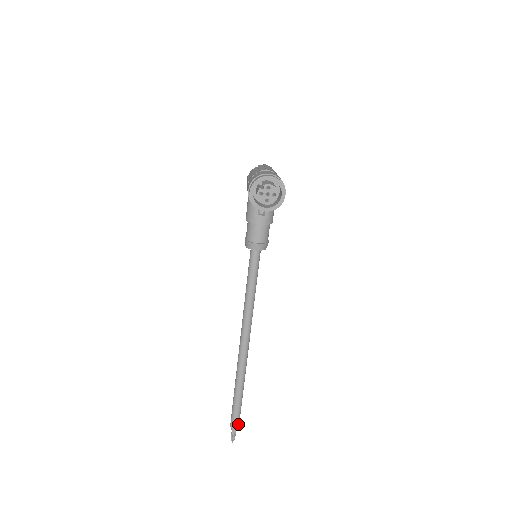
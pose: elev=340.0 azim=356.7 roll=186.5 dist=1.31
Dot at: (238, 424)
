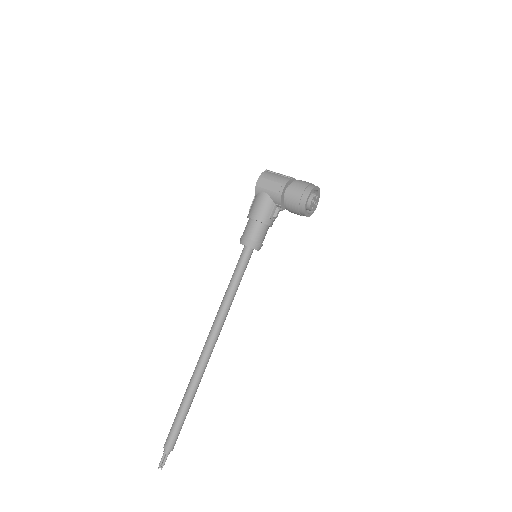
Dot at: (174, 444)
